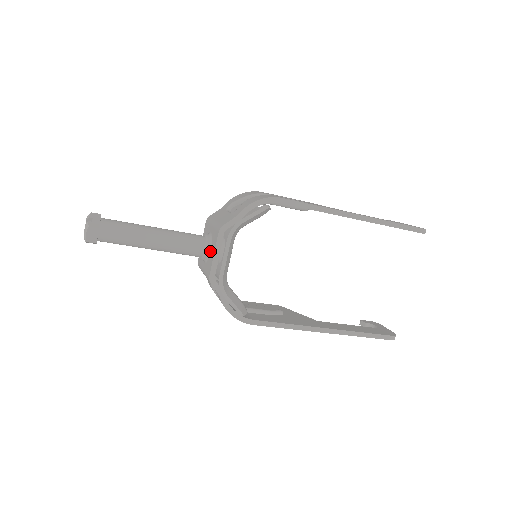
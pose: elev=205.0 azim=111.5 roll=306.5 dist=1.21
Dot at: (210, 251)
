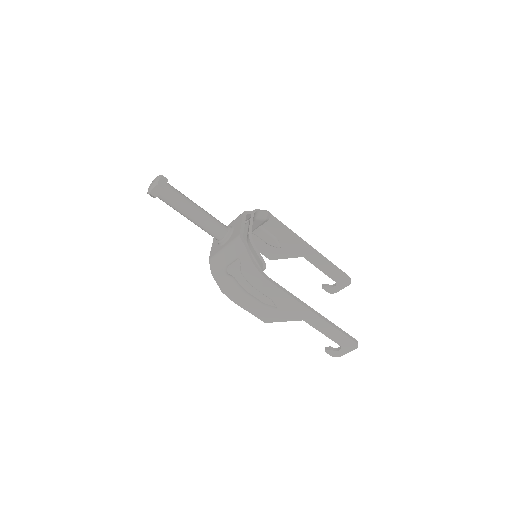
Dot at: (233, 229)
